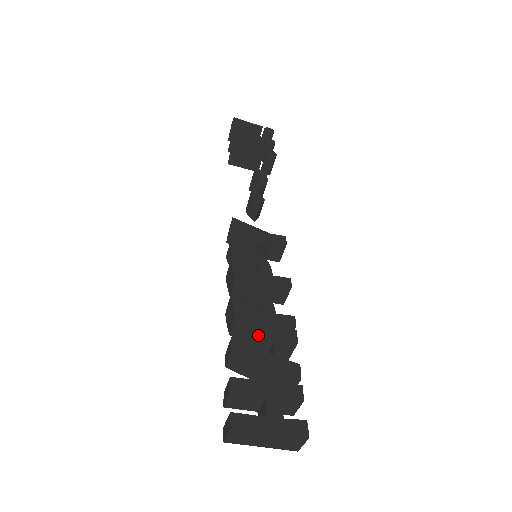
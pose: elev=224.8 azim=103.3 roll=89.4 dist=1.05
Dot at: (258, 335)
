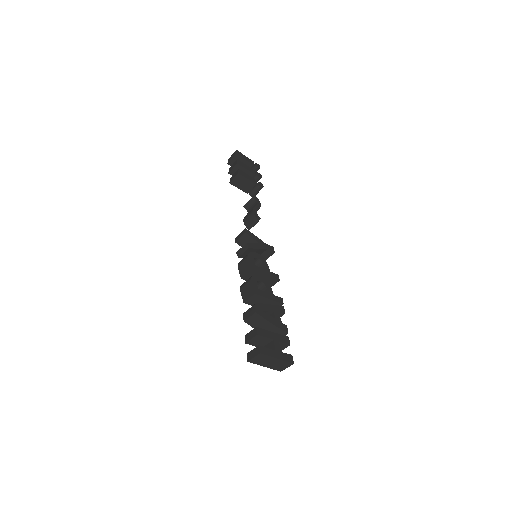
Dot at: (267, 306)
